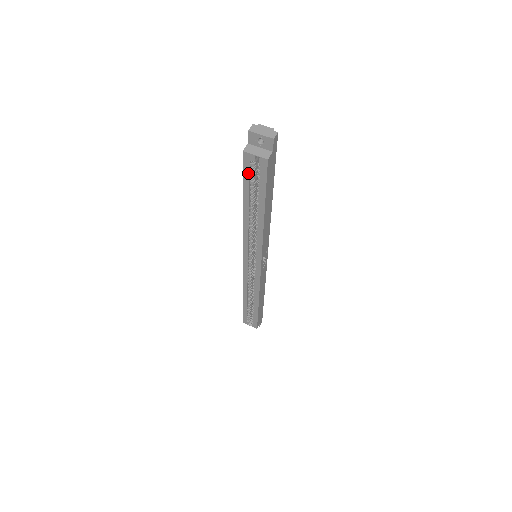
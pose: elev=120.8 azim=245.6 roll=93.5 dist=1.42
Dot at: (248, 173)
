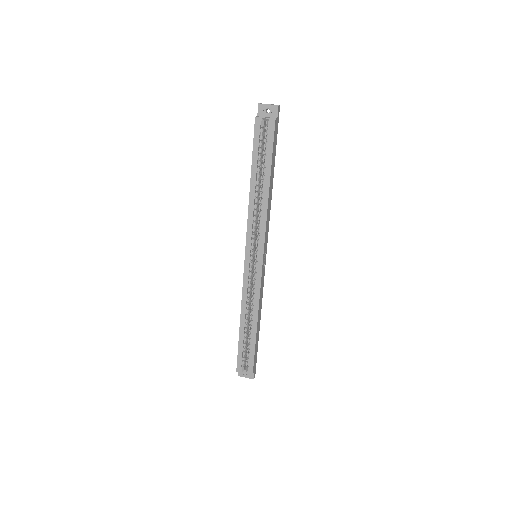
Dot at: (258, 139)
